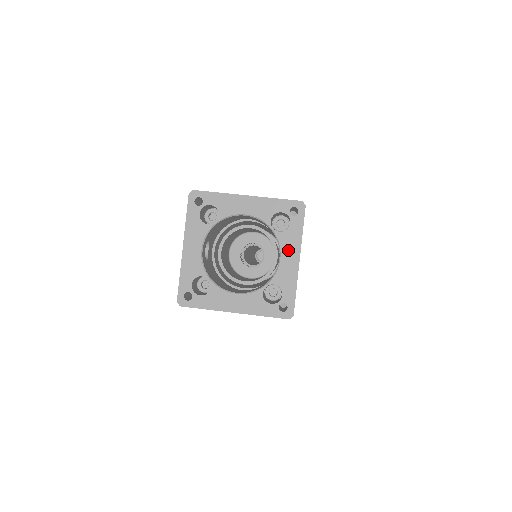
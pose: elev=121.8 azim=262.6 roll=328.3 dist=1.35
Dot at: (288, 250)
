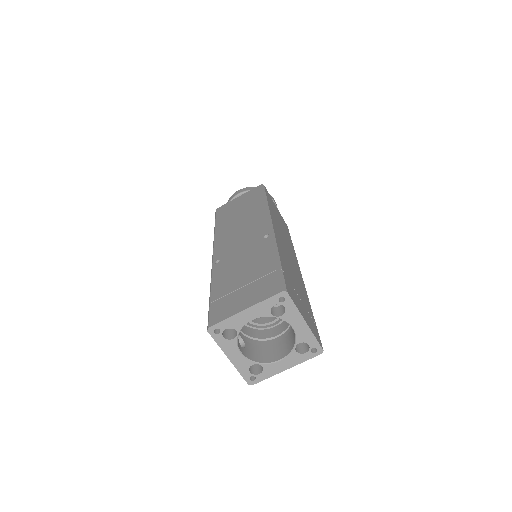
Dot at: (294, 322)
